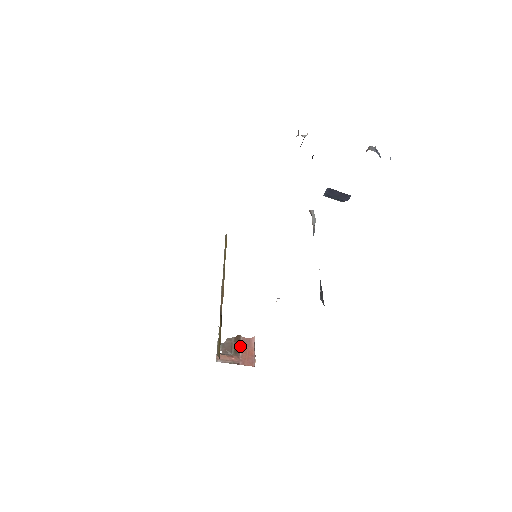
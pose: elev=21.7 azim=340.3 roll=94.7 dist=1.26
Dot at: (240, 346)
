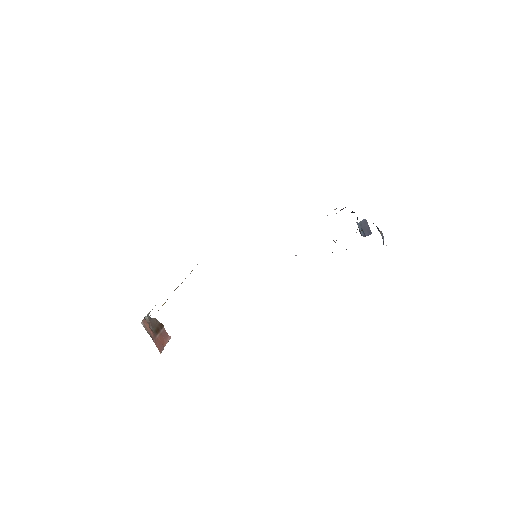
Dot at: (160, 331)
